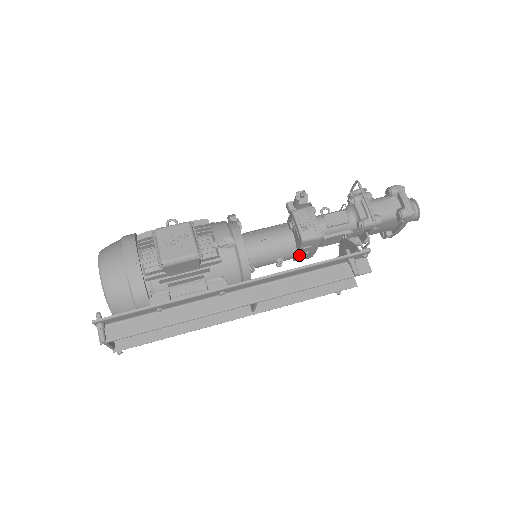
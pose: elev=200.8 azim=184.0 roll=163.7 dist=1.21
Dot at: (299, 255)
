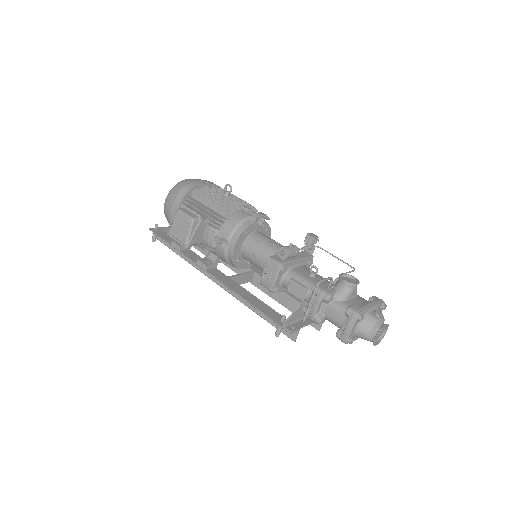
Dot at: occluded
